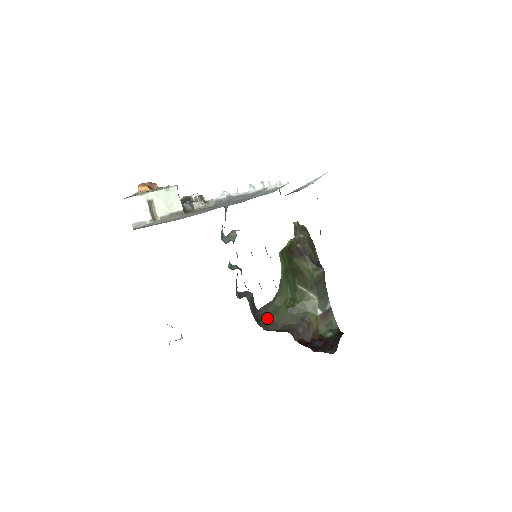
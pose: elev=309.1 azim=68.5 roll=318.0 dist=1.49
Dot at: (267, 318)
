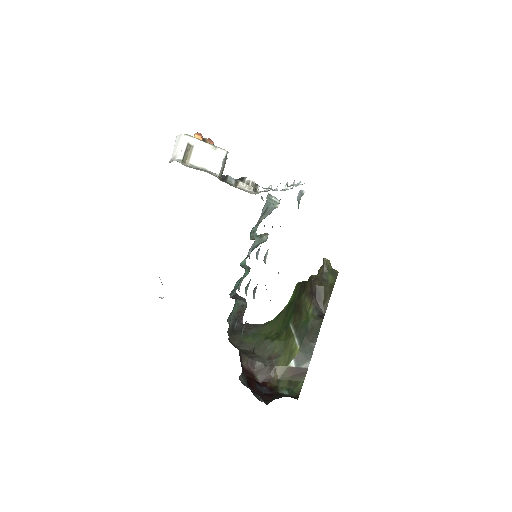
Dot at: (243, 334)
